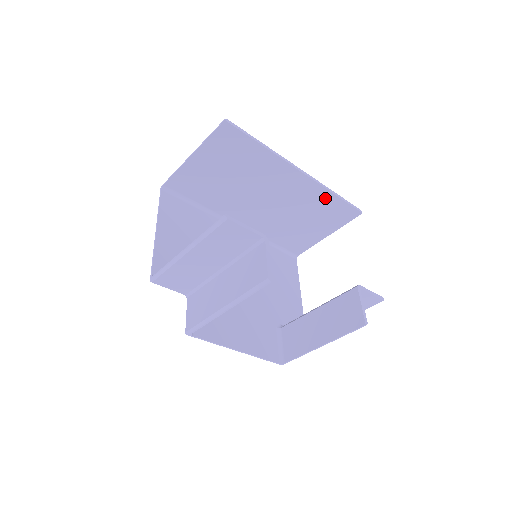
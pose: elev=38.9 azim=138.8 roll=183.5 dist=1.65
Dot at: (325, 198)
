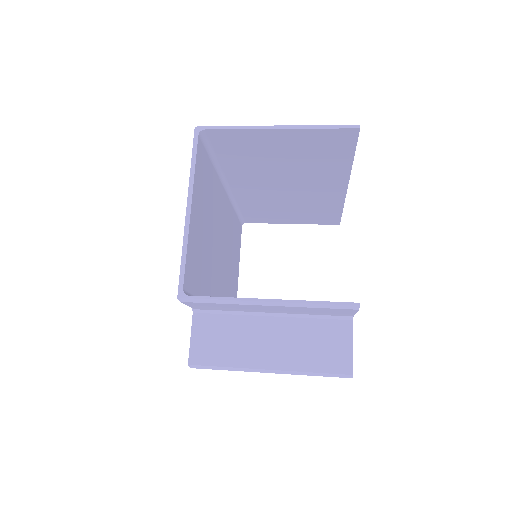
Dot at: (332, 207)
